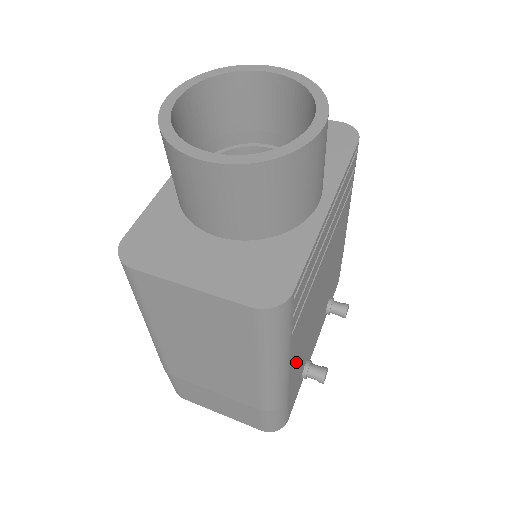
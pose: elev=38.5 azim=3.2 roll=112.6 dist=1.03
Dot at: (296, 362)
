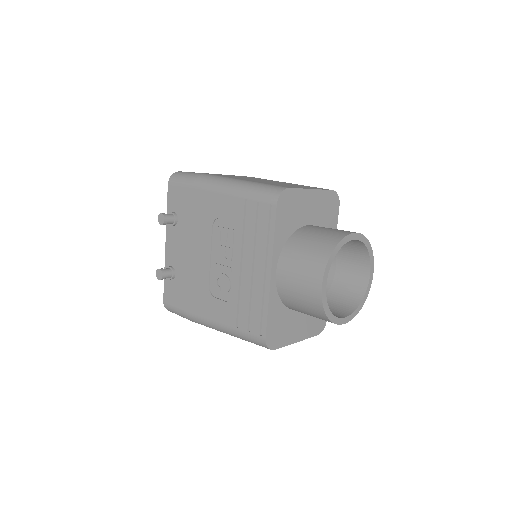
Dot at: occluded
